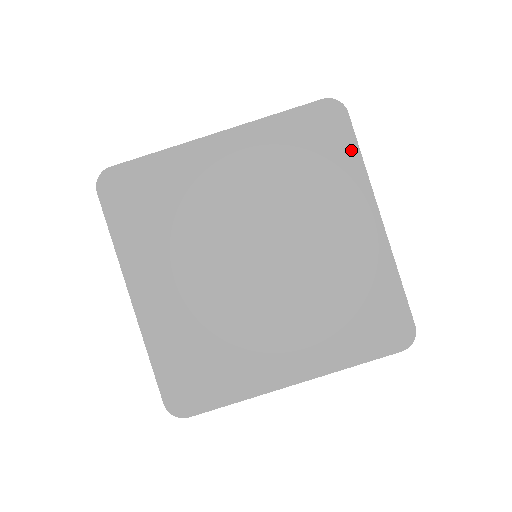
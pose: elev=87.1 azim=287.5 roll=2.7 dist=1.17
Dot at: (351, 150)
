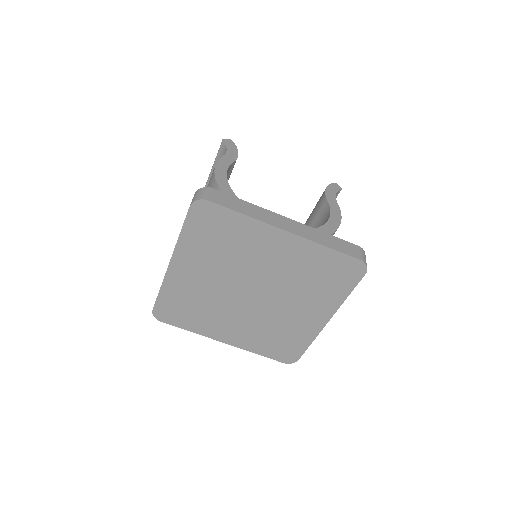
Dot at: (232, 216)
